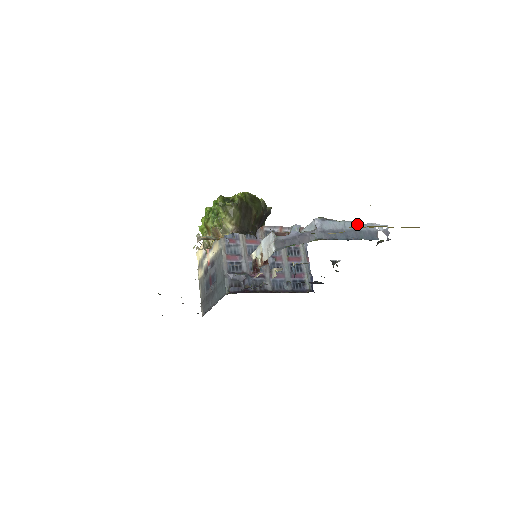
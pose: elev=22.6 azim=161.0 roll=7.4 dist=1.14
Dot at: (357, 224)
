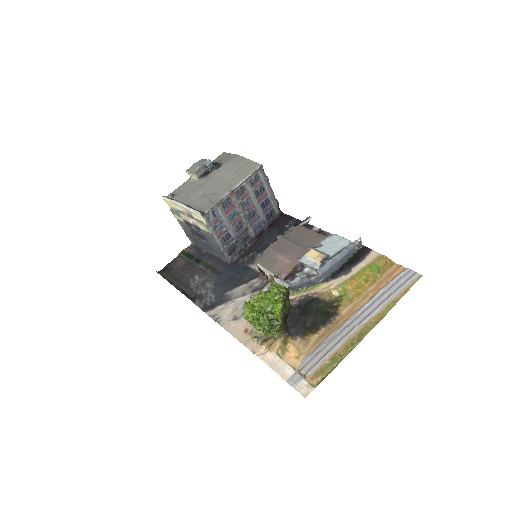
Dot at: (343, 253)
